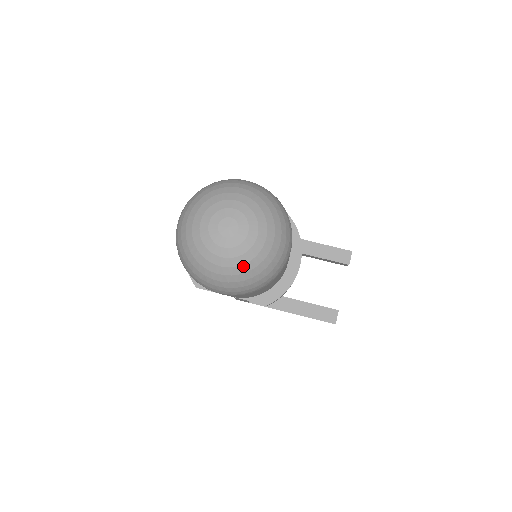
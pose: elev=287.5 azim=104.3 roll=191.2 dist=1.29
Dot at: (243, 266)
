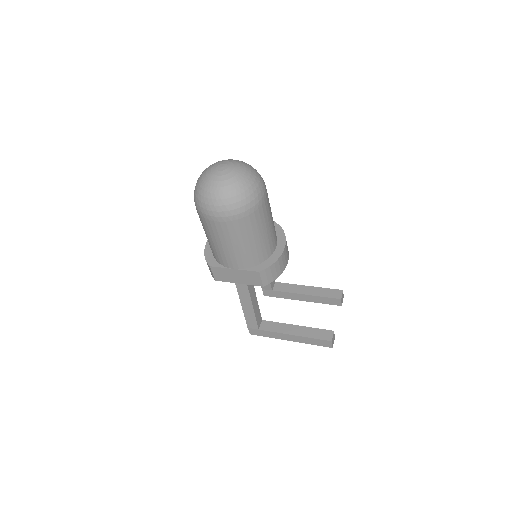
Dot at: (230, 186)
